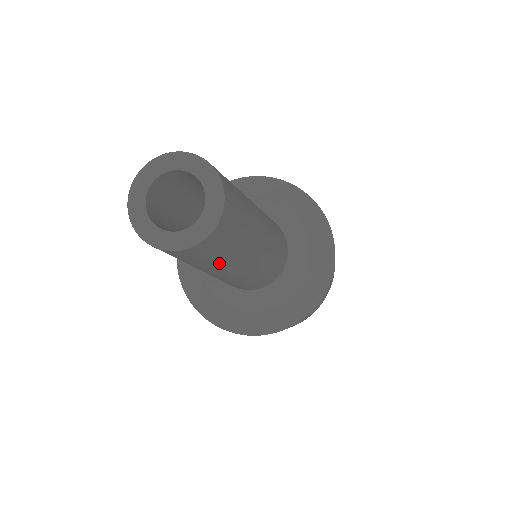
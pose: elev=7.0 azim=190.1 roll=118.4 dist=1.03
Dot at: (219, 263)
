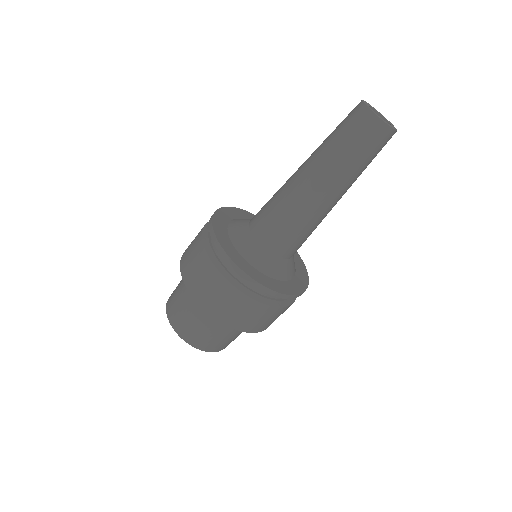
Dot at: (366, 167)
